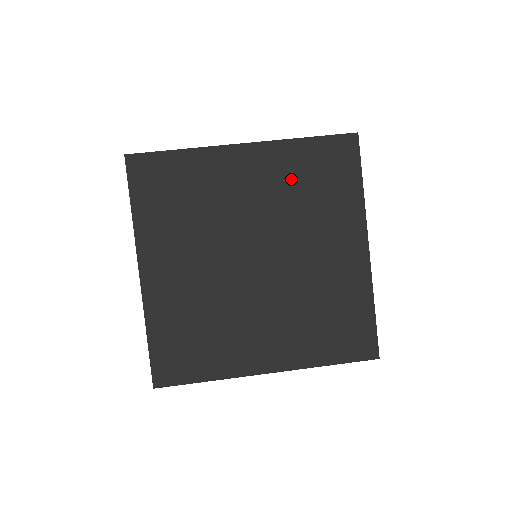
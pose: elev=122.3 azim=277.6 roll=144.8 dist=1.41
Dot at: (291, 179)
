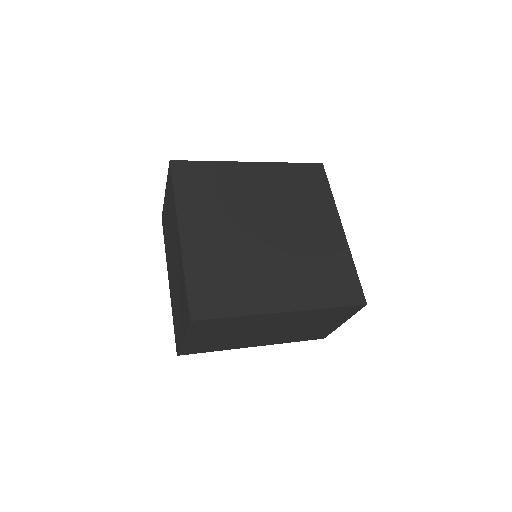
Dot at: (284, 184)
